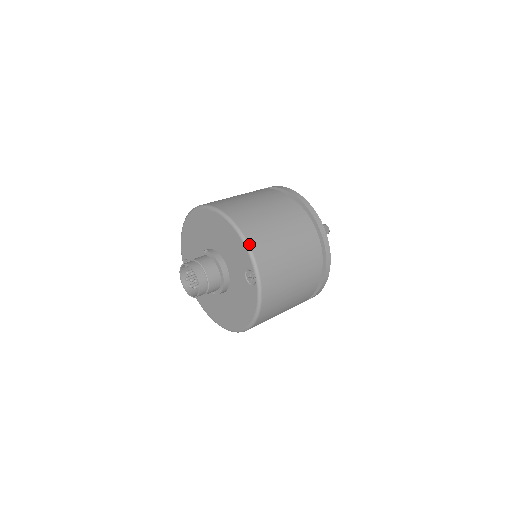
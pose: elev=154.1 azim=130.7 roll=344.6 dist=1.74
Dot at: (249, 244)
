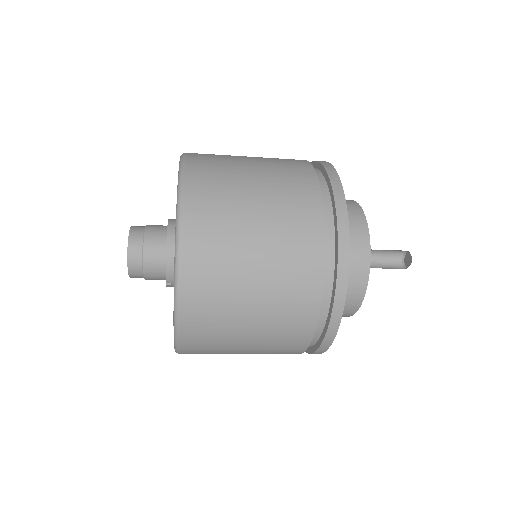
Dot at: (184, 162)
